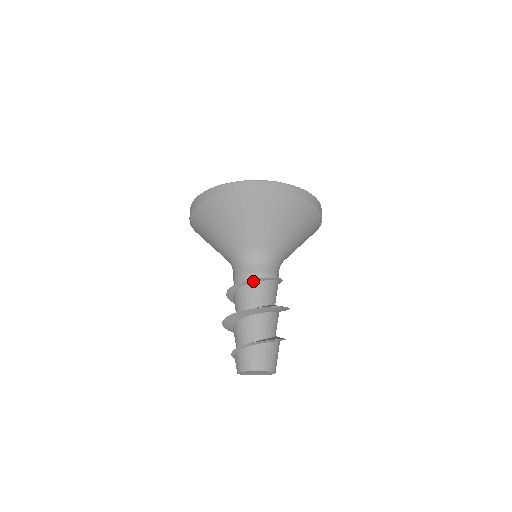
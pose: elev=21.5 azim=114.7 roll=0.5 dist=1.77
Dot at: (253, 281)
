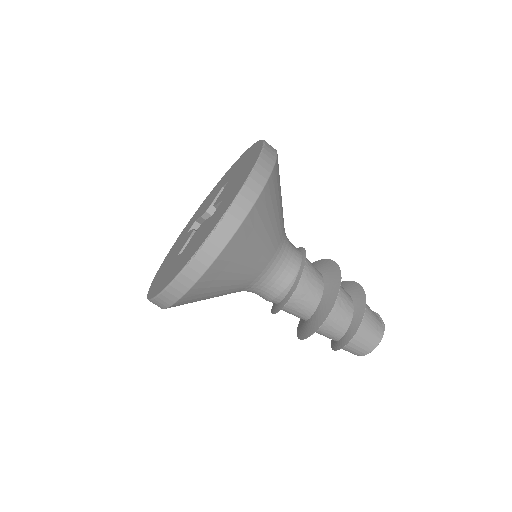
Dot at: occluded
